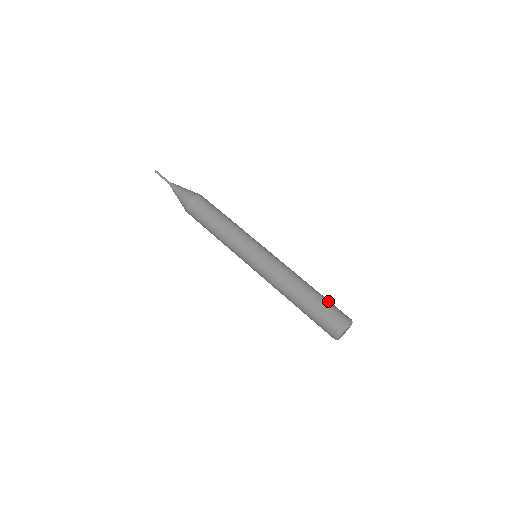
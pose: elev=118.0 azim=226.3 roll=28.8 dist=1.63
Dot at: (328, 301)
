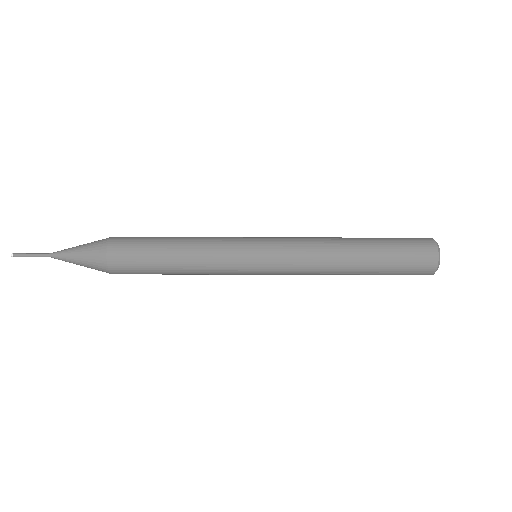
Dot at: (390, 238)
